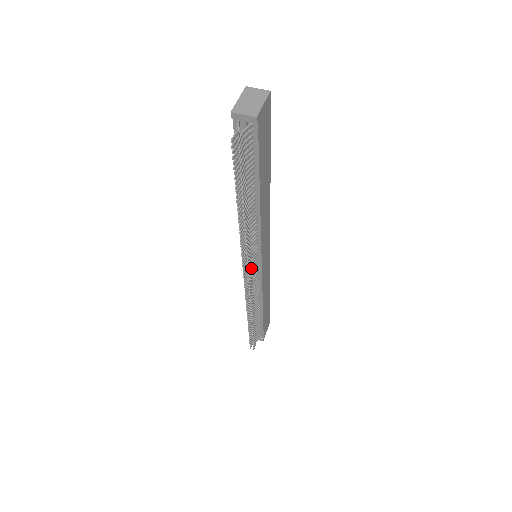
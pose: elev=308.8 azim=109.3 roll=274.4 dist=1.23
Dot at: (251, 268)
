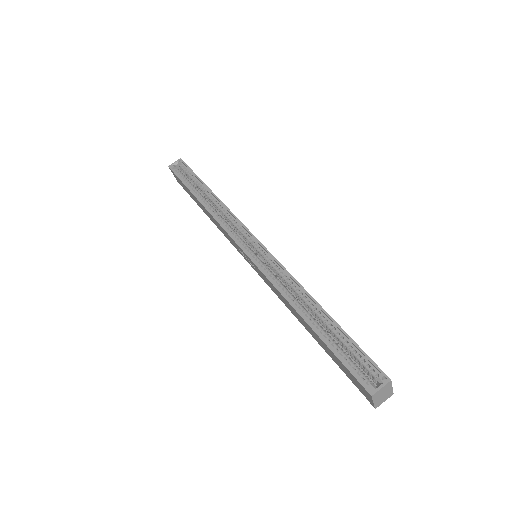
Dot at: occluded
